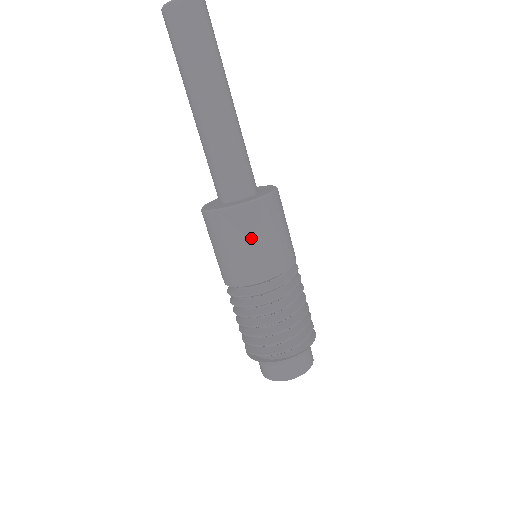
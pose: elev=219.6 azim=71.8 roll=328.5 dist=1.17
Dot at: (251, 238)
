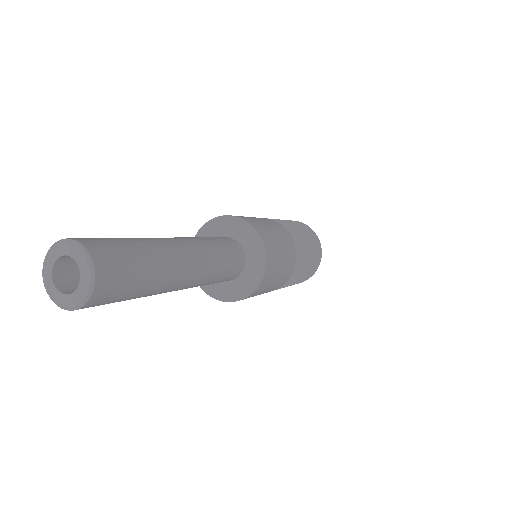
Dot at: (259, 294)
